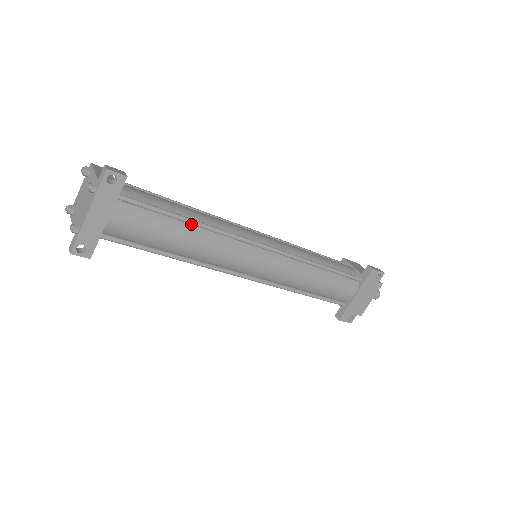
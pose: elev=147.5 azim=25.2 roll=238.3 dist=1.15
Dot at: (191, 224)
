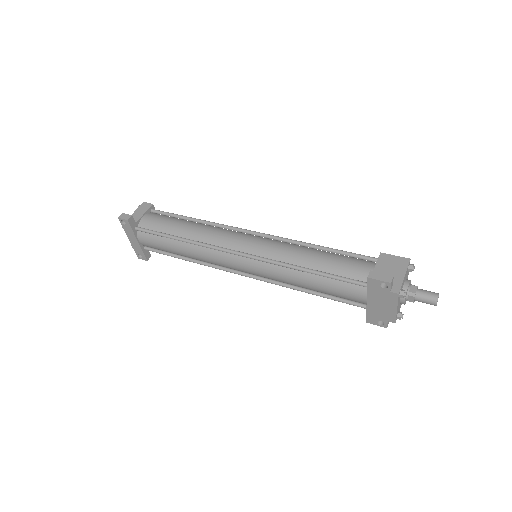
Dot at: (180, 241)
